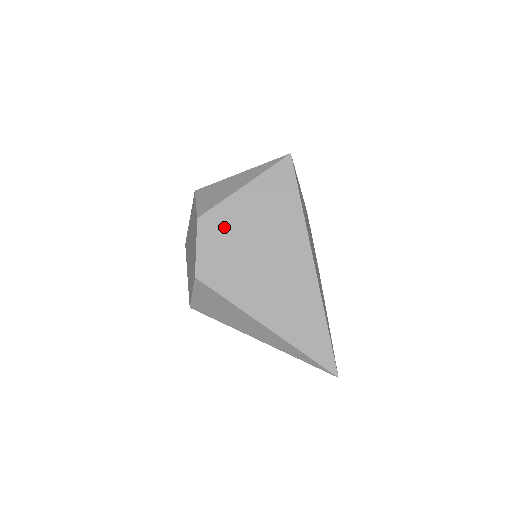
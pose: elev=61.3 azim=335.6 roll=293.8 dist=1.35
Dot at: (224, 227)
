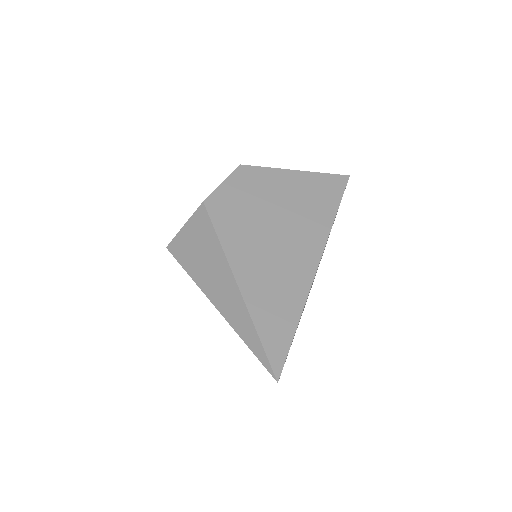
Dot at: (258, 185)
